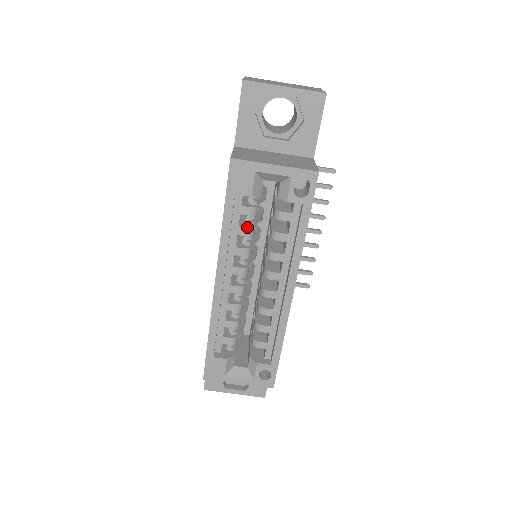
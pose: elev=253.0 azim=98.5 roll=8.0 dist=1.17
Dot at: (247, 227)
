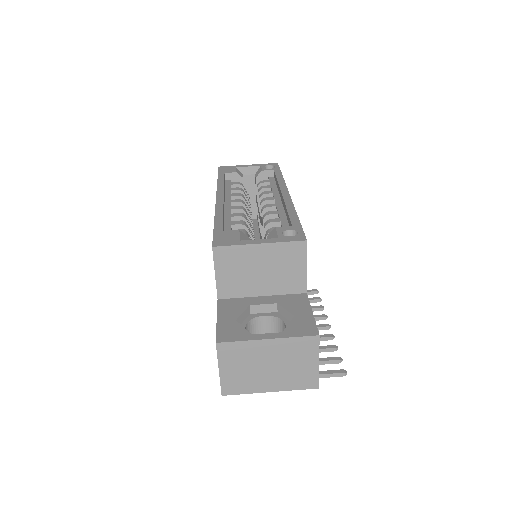
Dot at: (238, 189)
